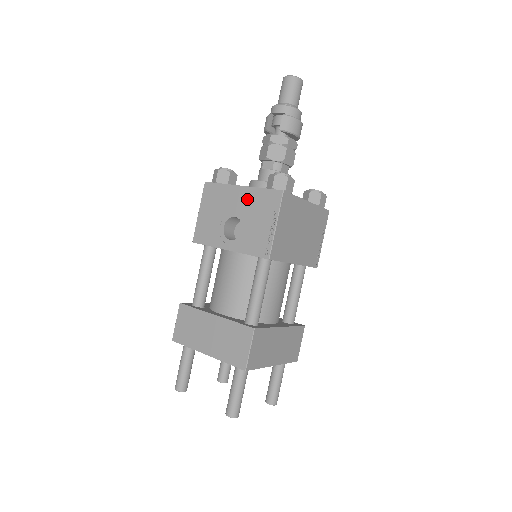
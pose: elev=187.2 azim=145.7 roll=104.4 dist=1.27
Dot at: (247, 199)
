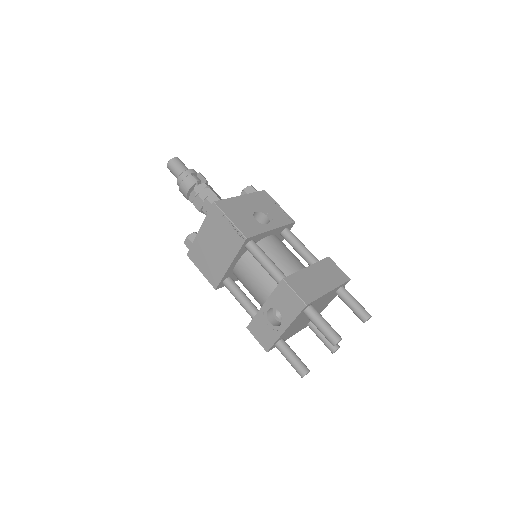
Dot at: (252, 200)
